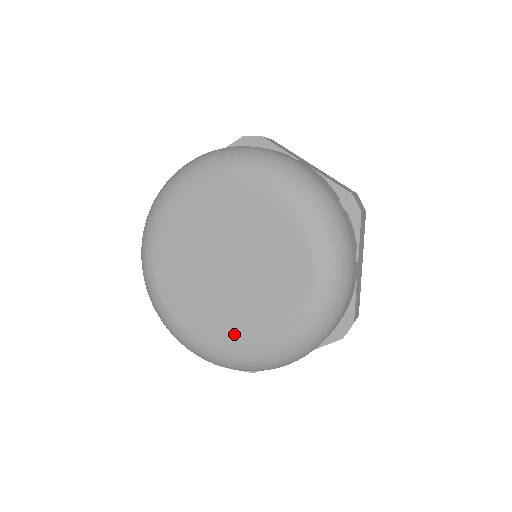
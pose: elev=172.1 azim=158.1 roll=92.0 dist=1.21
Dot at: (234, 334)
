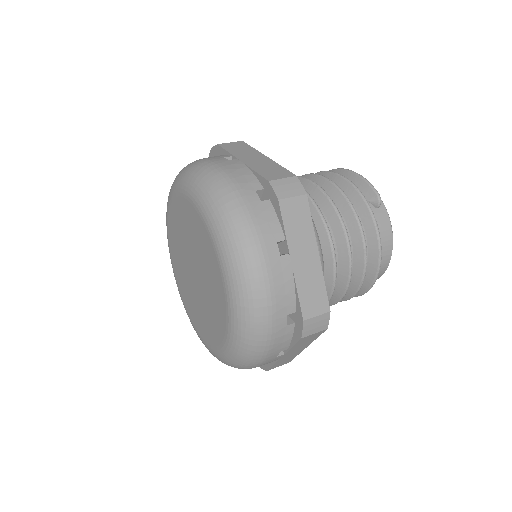
Dot at: (188, 305)
